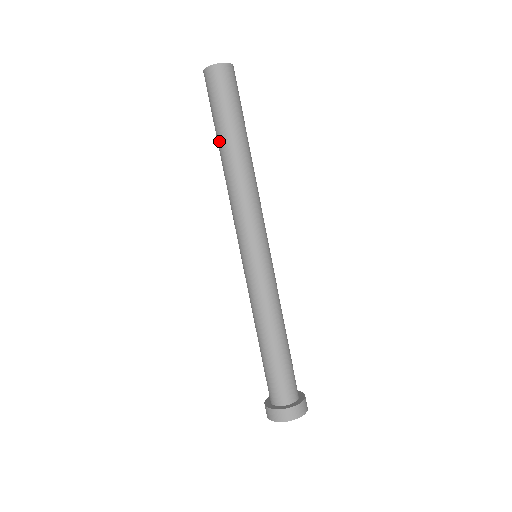
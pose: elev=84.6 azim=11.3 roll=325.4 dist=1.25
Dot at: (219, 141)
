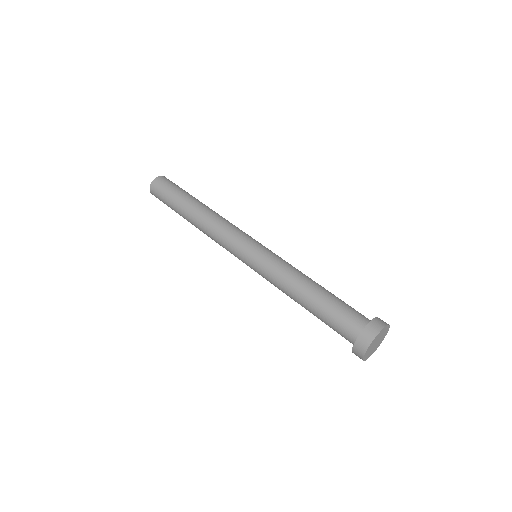
Dot at: (182, 215)
